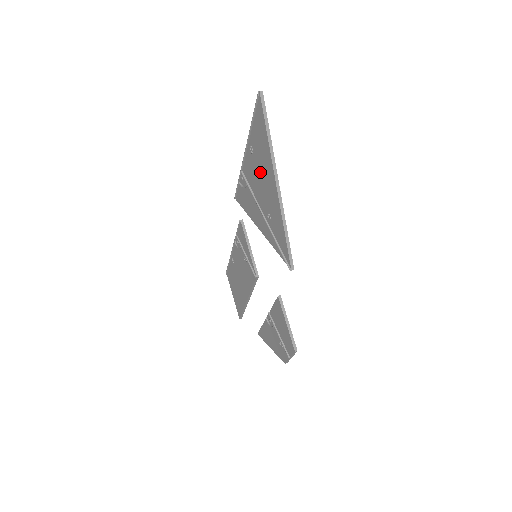
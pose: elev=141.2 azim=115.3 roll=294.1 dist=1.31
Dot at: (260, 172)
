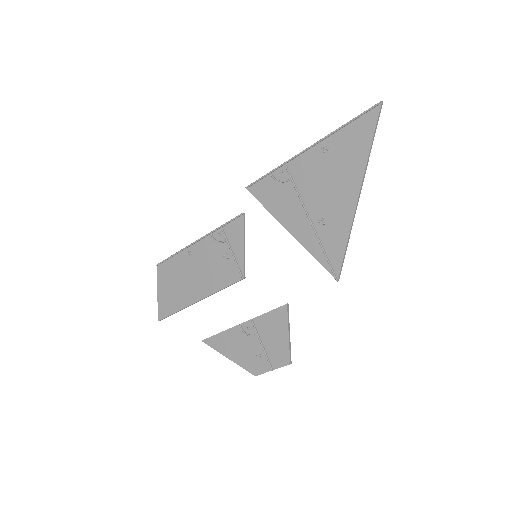
Dot at: (330, 175)
